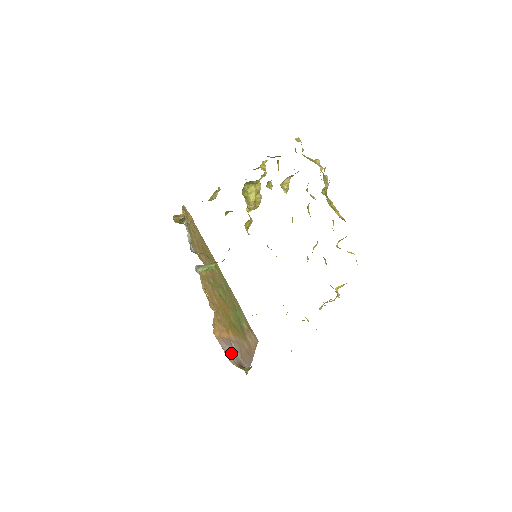
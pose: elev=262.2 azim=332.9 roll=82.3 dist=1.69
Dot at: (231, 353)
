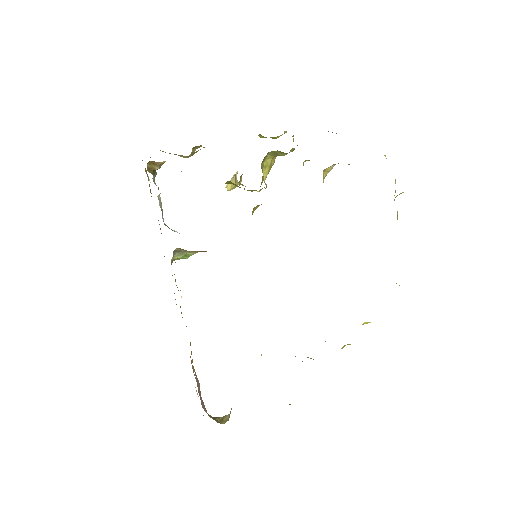
Dot at: (200, 393)
